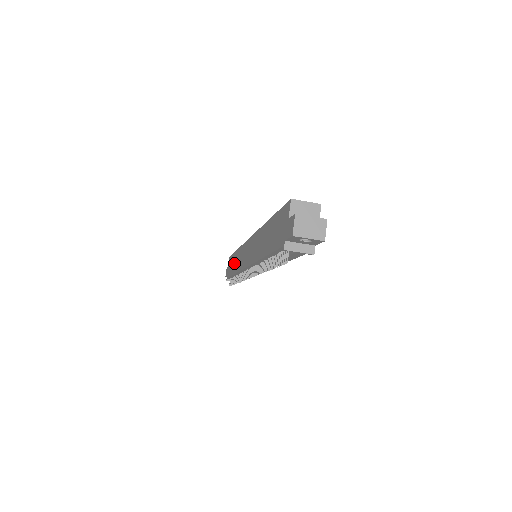
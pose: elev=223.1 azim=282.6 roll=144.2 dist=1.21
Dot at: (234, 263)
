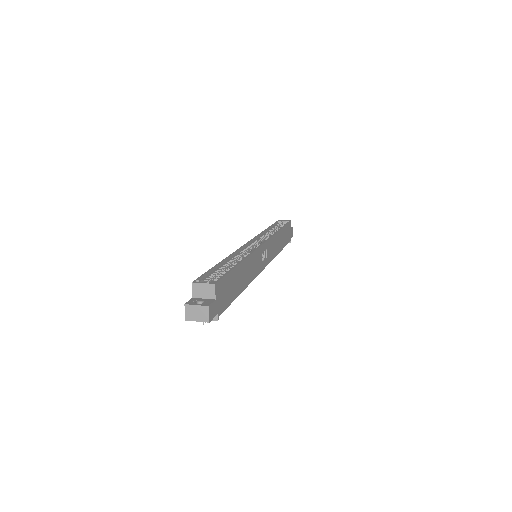
Dot at: occluded
